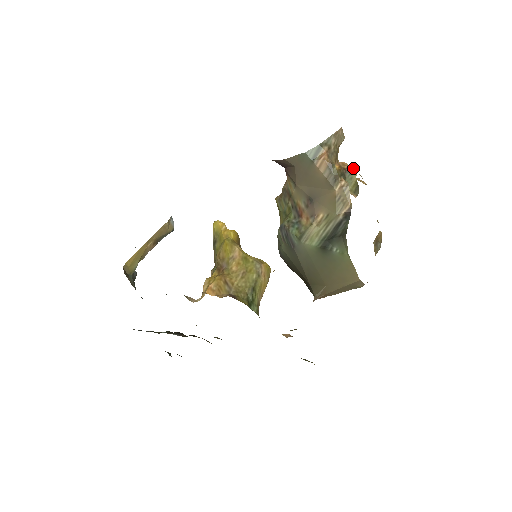
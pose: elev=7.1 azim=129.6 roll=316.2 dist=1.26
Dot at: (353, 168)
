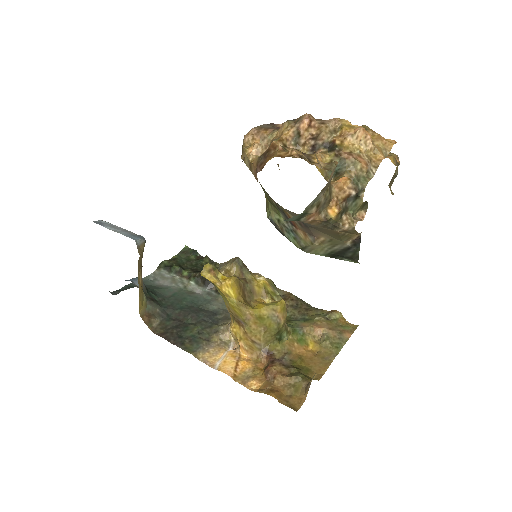
Dot at: (357, 194)
